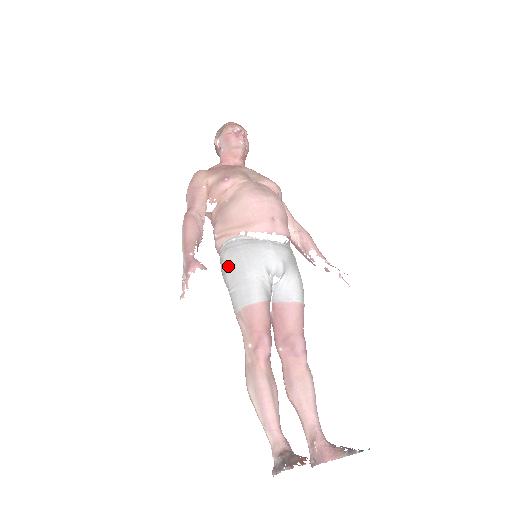
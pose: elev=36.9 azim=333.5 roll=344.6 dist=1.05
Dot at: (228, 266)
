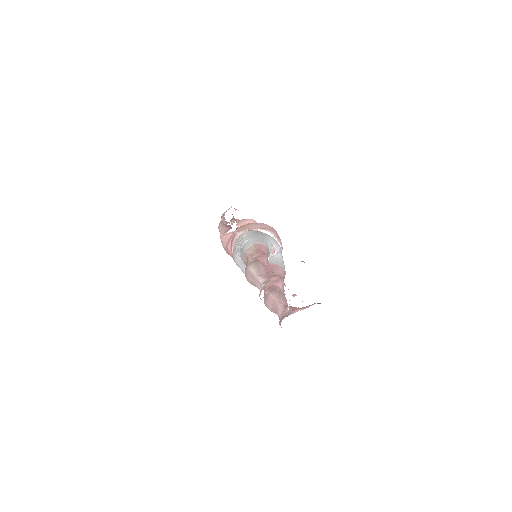
Dot at: (246, 234)
